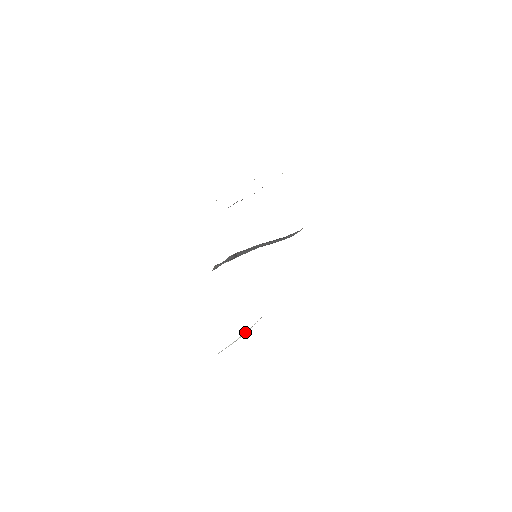
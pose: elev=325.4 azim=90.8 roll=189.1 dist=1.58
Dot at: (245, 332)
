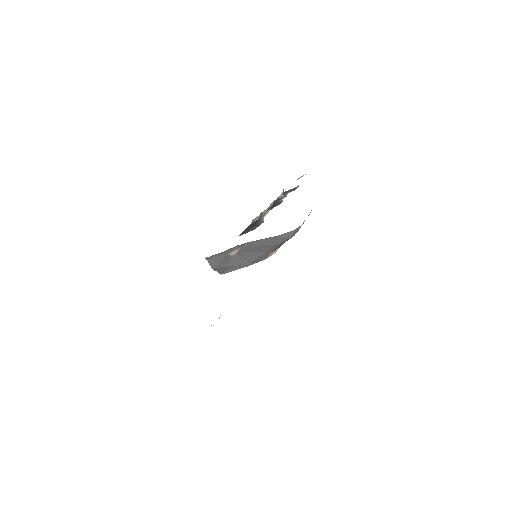
Dot at: (220, 315)
